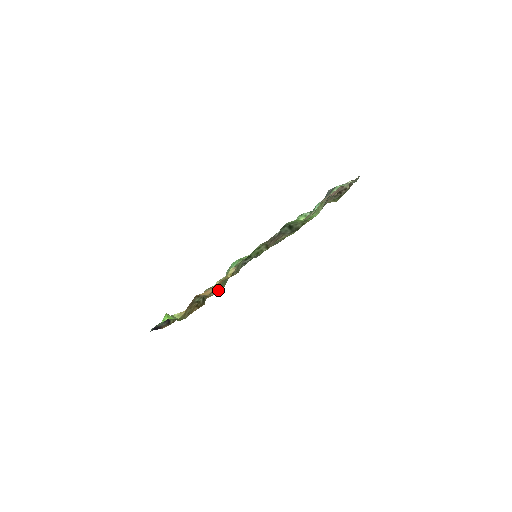
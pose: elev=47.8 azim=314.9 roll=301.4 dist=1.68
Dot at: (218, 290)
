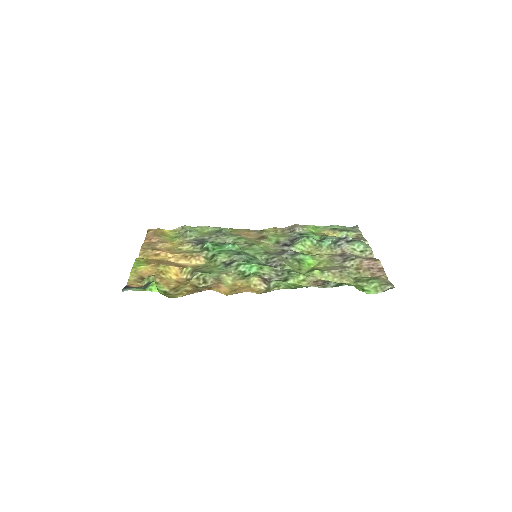
Dot at: (199, 267)
